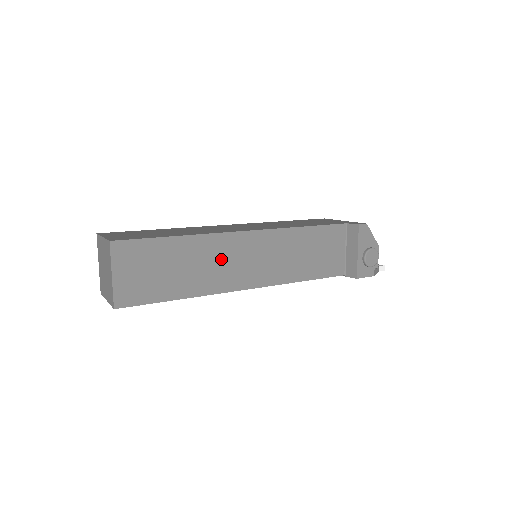
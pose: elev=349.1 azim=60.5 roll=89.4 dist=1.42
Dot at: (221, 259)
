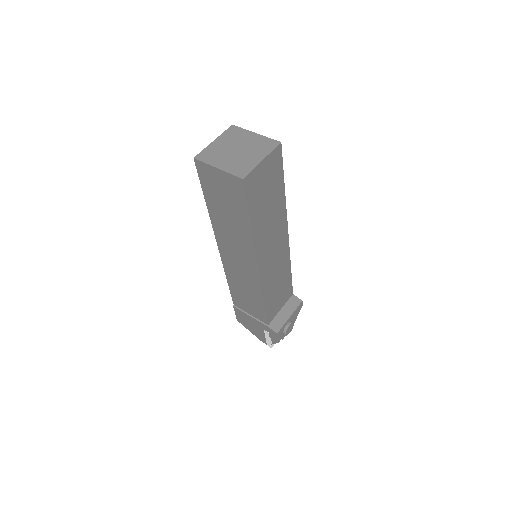
Dot at: (274, 232)
